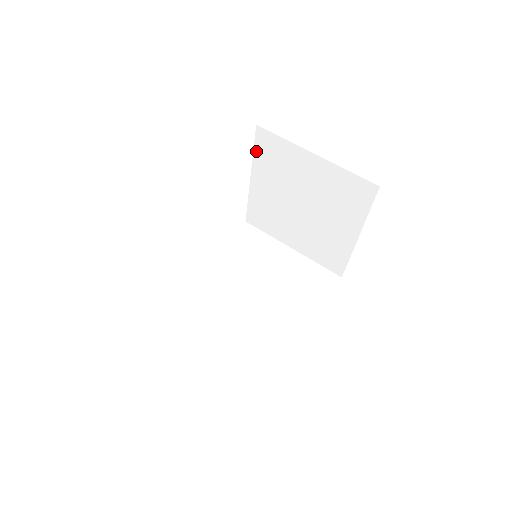
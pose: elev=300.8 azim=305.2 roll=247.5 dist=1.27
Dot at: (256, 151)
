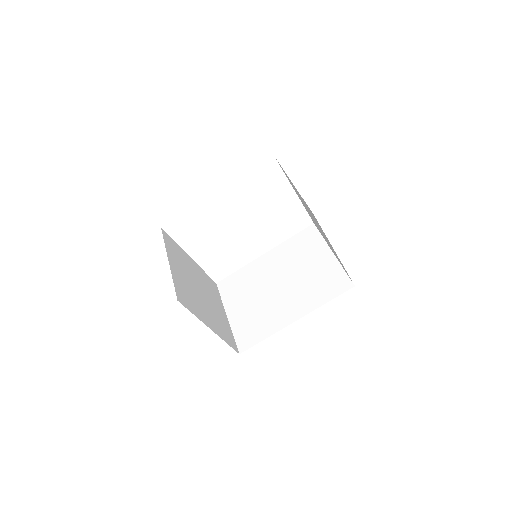
Dot at: occluded
